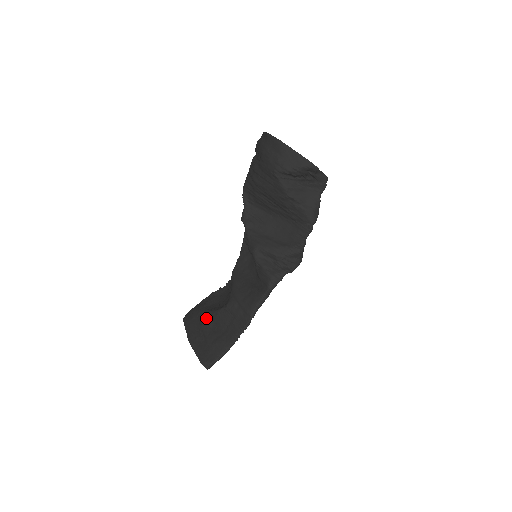
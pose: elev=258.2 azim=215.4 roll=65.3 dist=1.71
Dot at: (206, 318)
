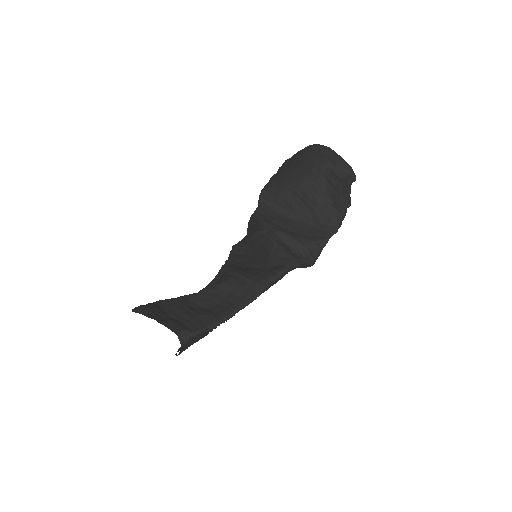
Dot at: (182, 298)
